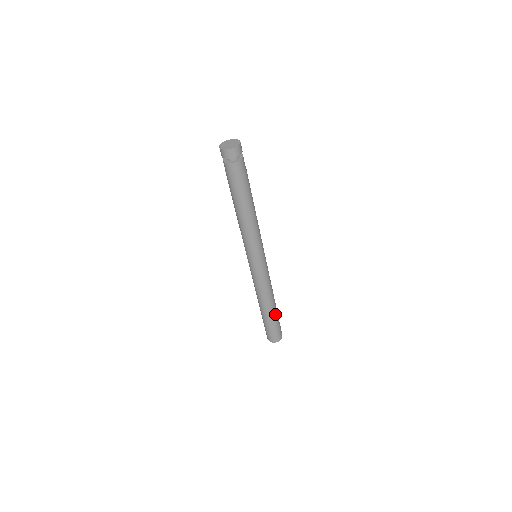
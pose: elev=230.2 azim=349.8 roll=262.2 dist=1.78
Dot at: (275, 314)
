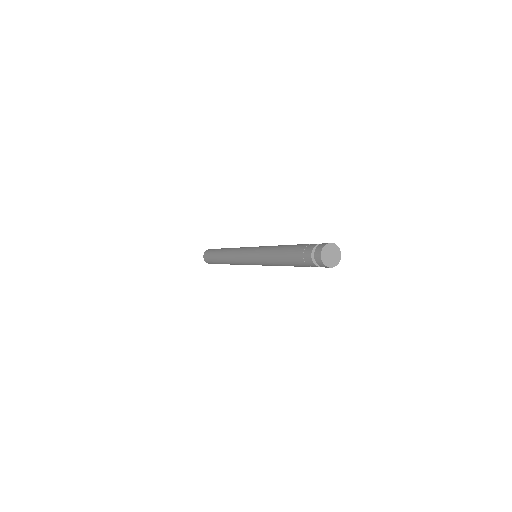
Dot at: occluded
